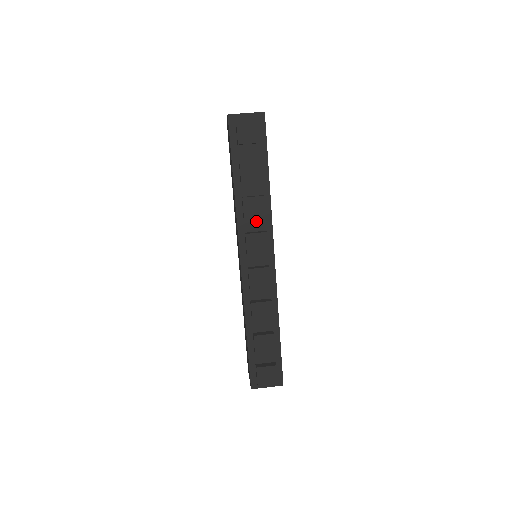
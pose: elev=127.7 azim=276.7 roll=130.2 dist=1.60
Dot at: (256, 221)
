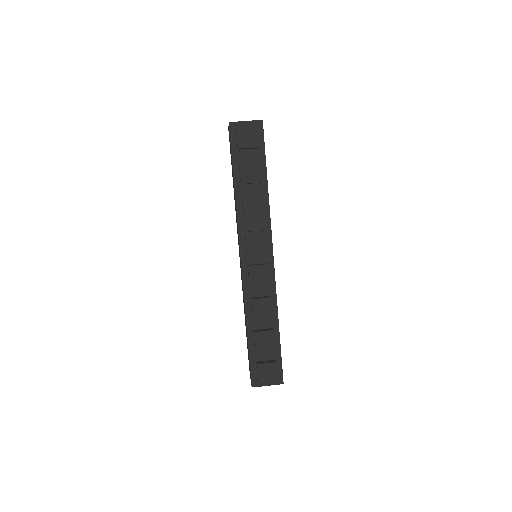
Dot at: (255, 221)
